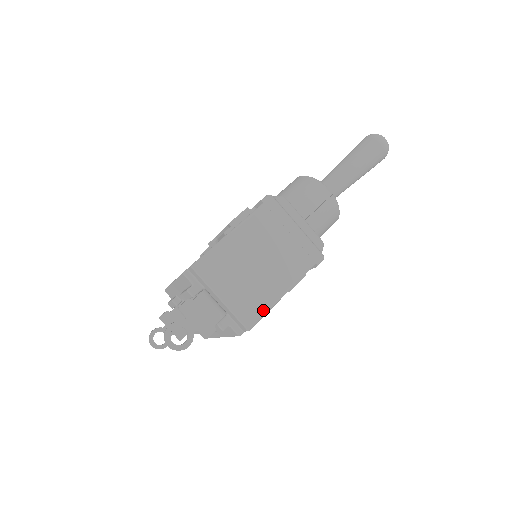
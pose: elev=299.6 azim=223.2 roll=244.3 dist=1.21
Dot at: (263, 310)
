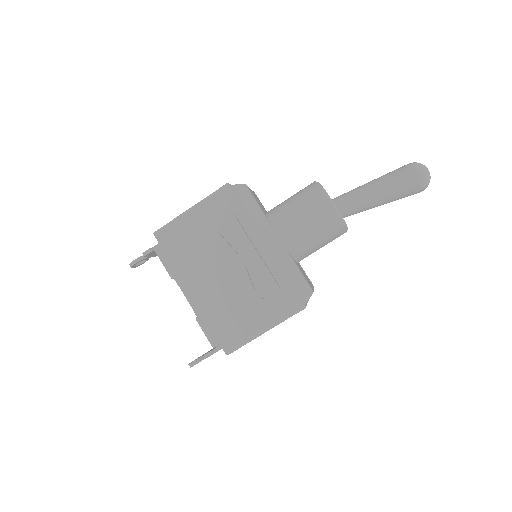
Dot at: occluded
